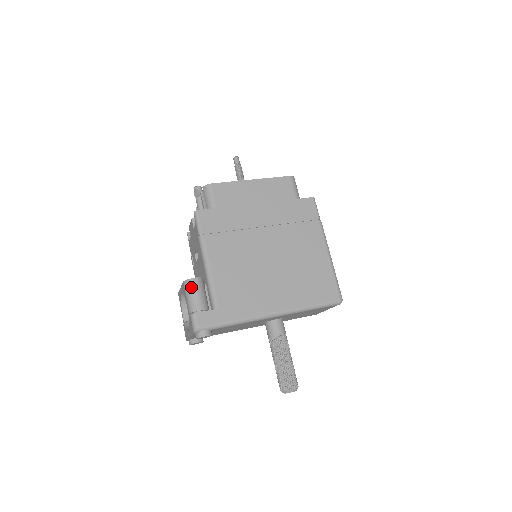
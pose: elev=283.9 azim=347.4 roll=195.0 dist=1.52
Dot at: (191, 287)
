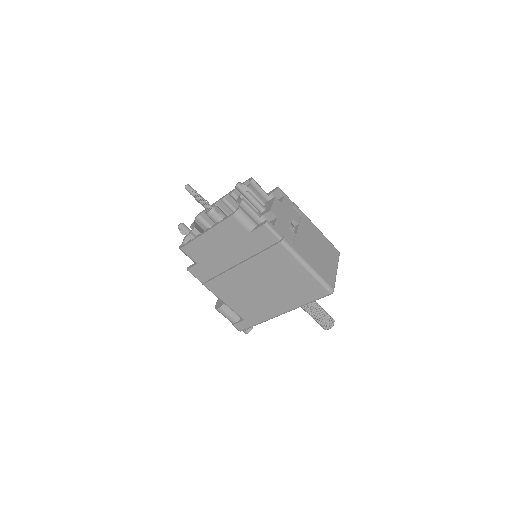
Dot at: occluded
